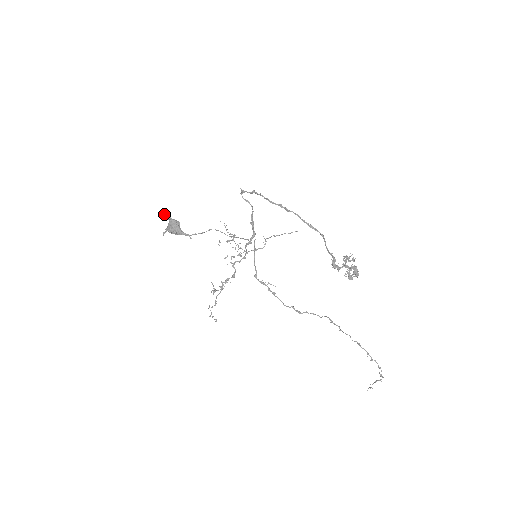
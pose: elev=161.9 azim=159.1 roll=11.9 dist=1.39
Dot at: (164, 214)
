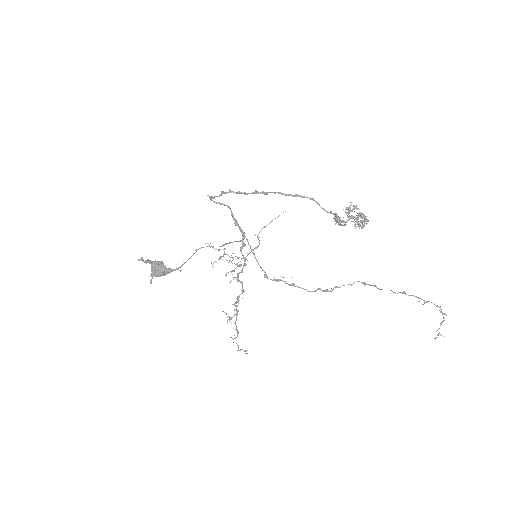
Dot at: (142, 260)
